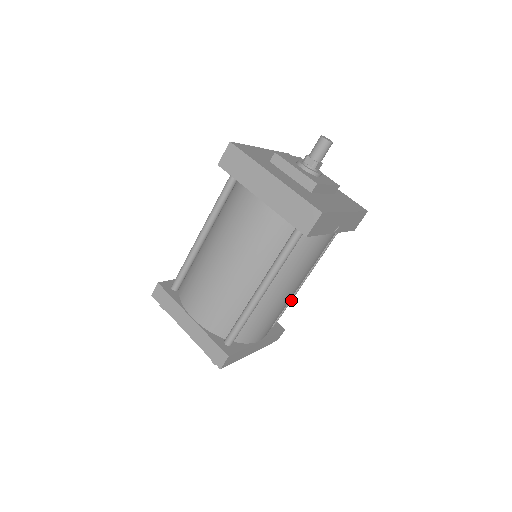
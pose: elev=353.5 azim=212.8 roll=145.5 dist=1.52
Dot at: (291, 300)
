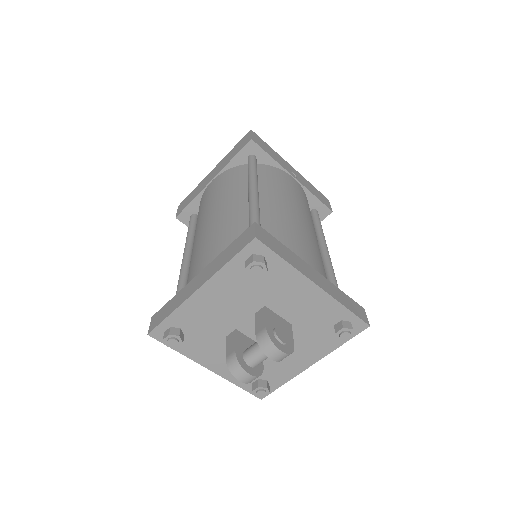
Dot at: (333, 273)
